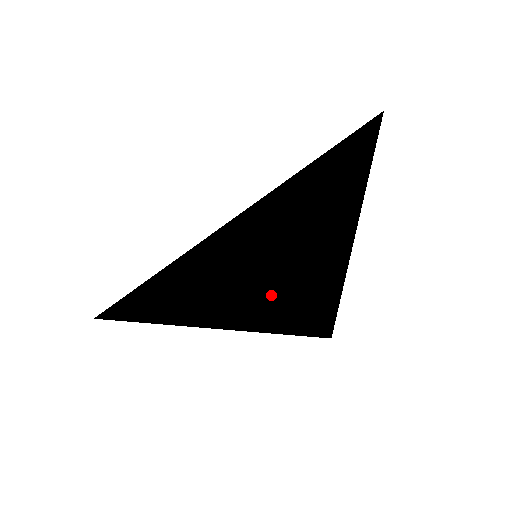
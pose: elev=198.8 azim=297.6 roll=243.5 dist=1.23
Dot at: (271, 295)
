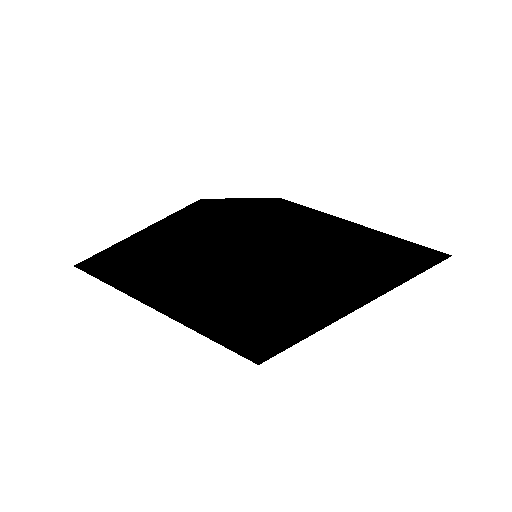
Dot at: (235, 321)
